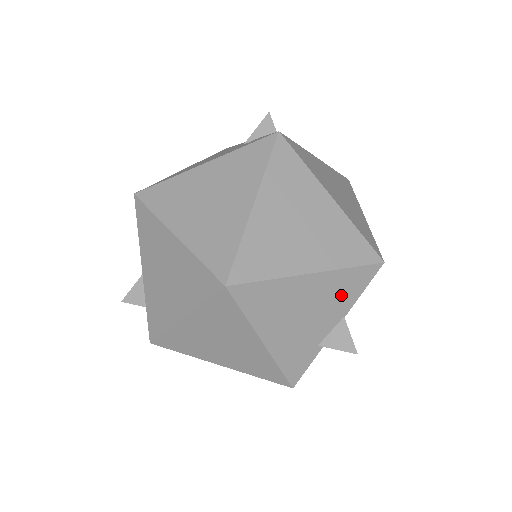
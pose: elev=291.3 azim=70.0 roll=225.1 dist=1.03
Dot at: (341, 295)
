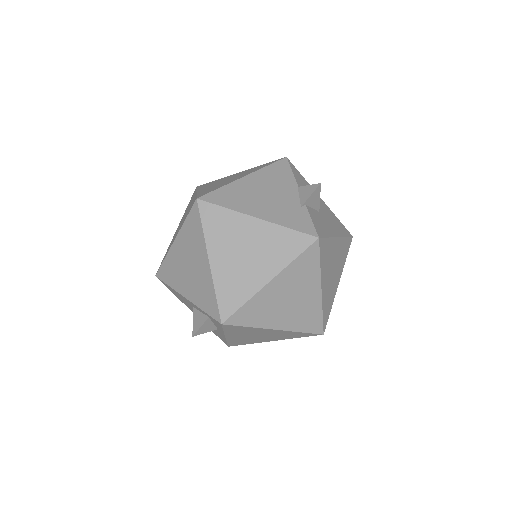
Dot at: (279, 179)
